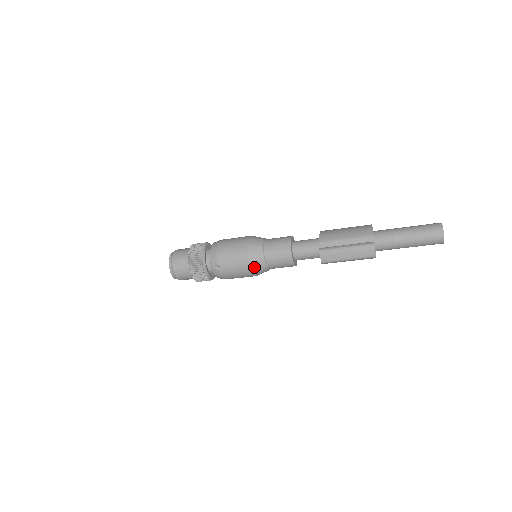
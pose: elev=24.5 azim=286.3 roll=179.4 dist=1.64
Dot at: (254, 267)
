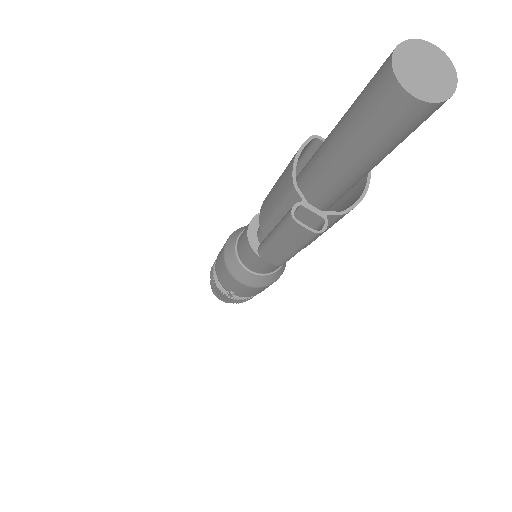
Dot at: (250, 283)
